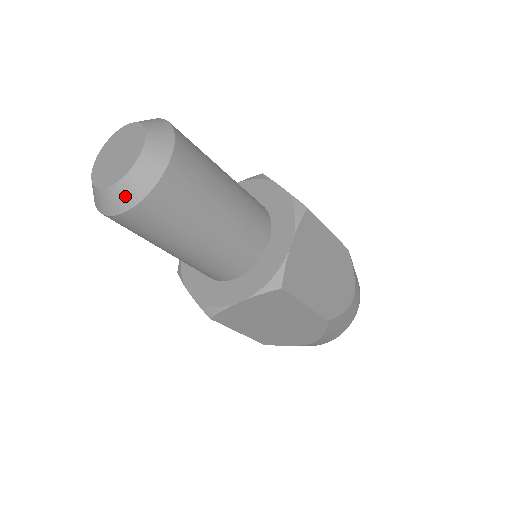
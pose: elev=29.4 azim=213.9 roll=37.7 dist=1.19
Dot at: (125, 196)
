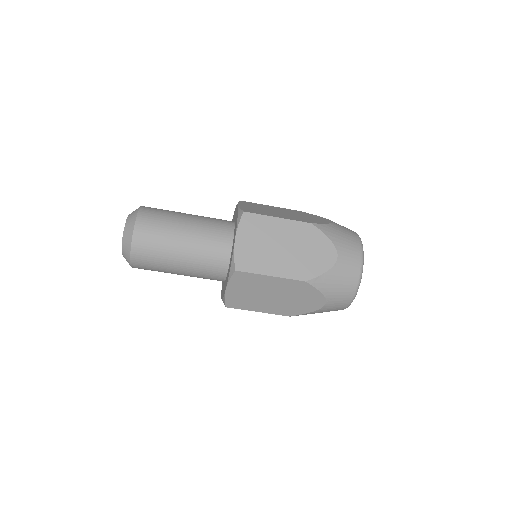
Dot at: (129, 227)
